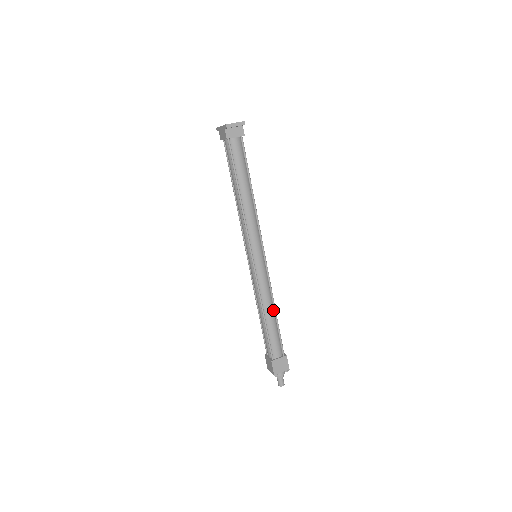
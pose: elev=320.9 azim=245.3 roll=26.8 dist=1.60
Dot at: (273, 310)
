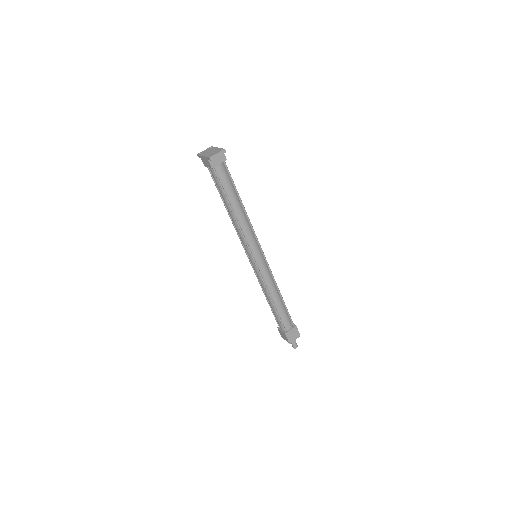
Dot at: (279, 295)
